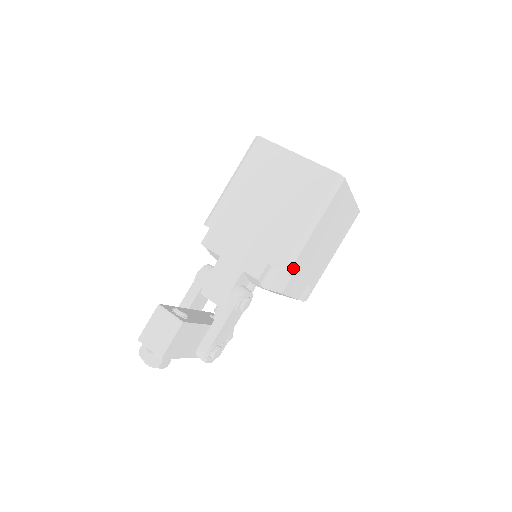
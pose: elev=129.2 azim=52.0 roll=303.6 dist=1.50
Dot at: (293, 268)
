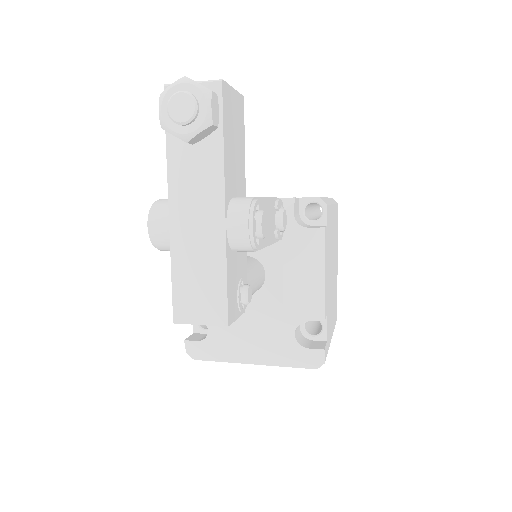
Dot at: (328, 213)
